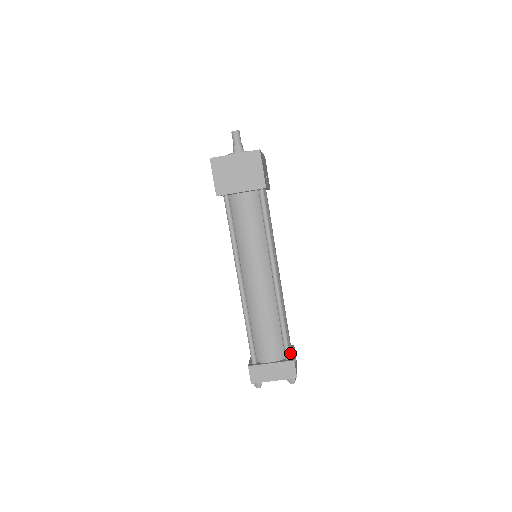
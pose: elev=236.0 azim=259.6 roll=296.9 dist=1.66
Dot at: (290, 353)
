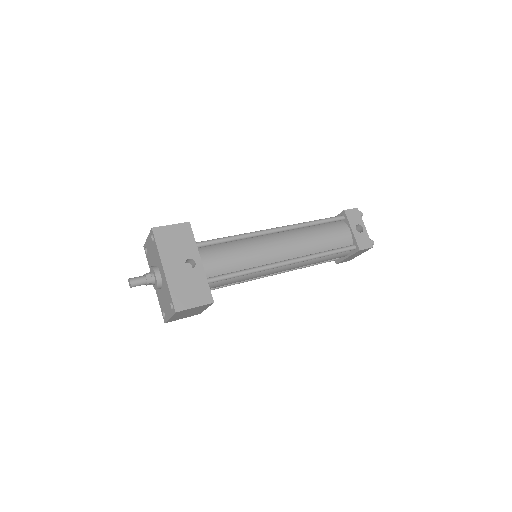
Dot at: (350, 238)
